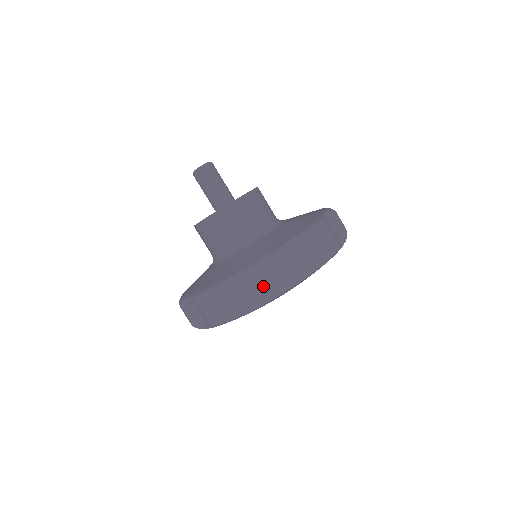
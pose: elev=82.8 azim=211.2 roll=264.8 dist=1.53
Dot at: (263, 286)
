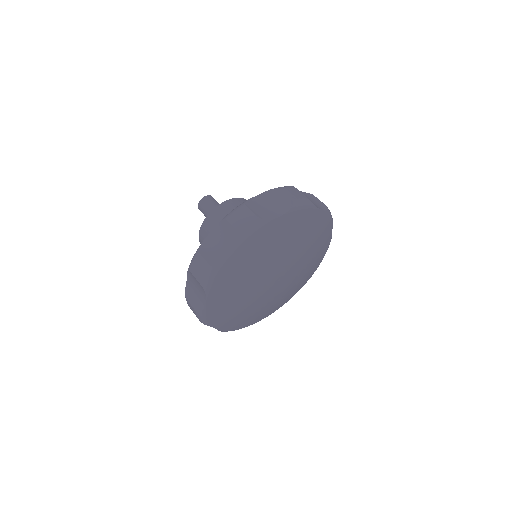
Dot at: (322, 202)
